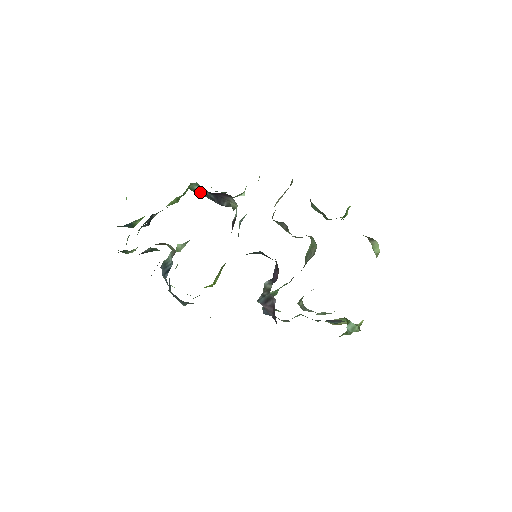
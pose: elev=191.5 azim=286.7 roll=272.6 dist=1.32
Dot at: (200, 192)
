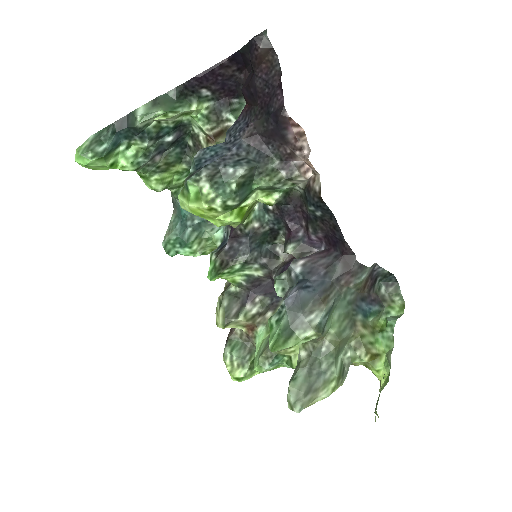
Dot at: occluded
